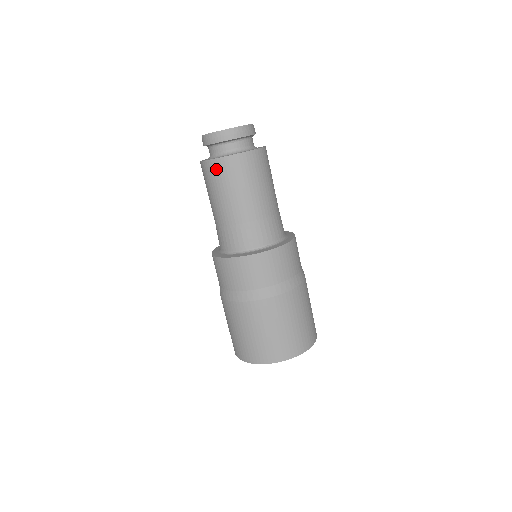
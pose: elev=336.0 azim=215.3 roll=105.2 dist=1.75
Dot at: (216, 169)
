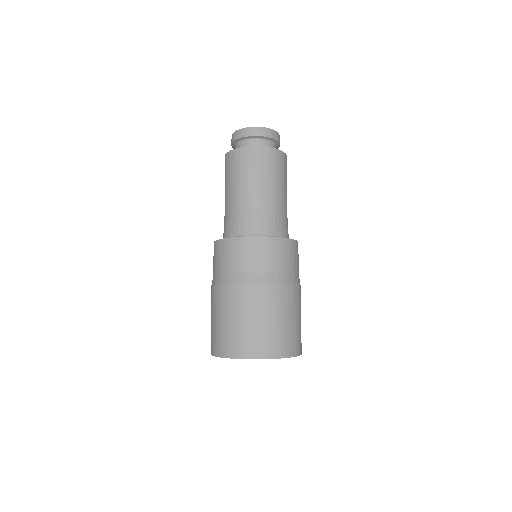
Dot at: (229, 160)
